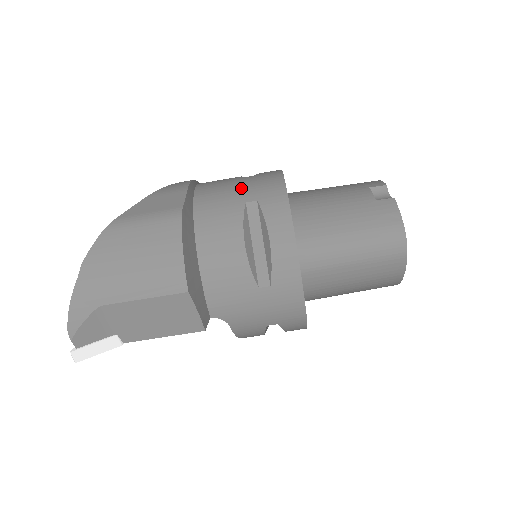
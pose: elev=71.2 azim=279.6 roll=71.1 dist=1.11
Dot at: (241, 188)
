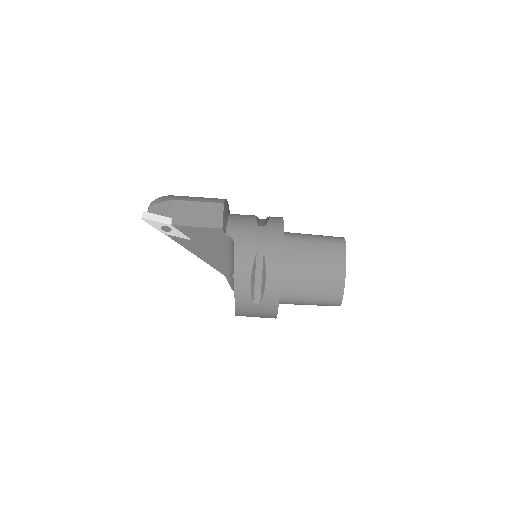
Dot at: occluded
